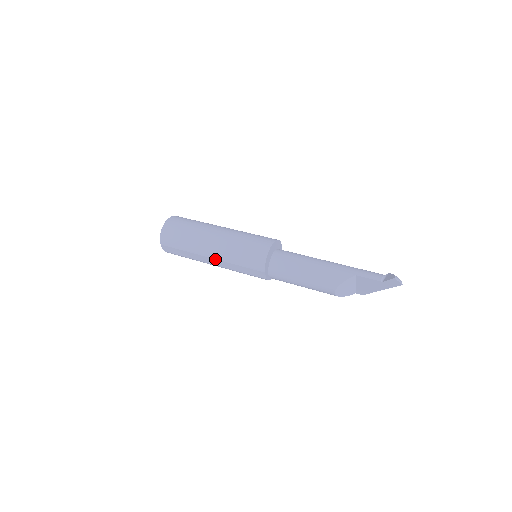
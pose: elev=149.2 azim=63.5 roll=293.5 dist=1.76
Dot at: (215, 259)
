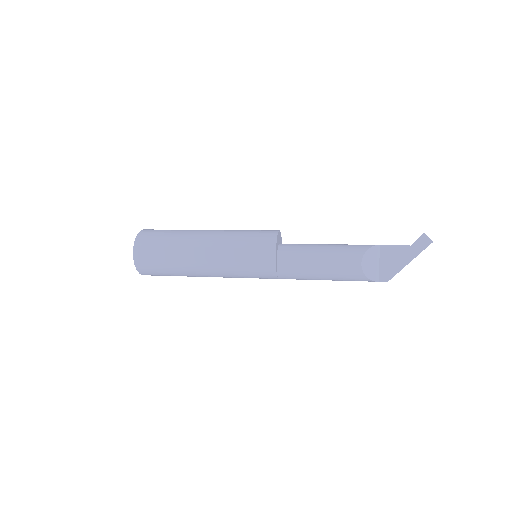
Dot at: (210, 247)
